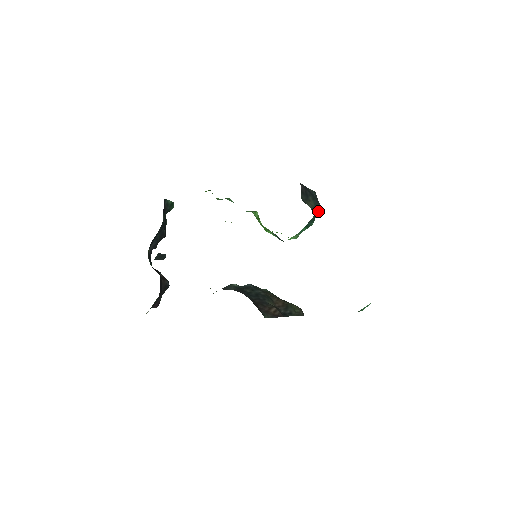
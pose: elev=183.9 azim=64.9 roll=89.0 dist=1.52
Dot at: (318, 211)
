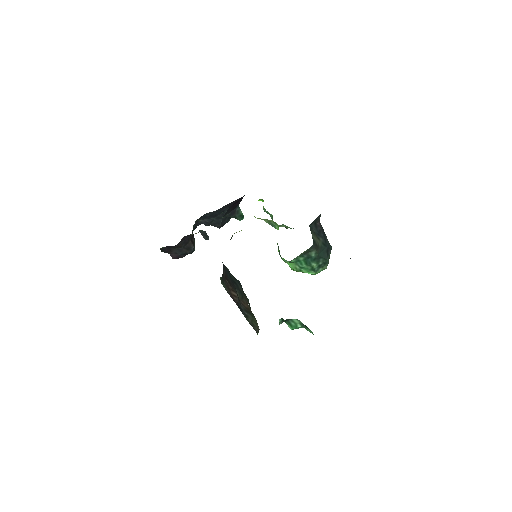
Dot at: (324, 261)
